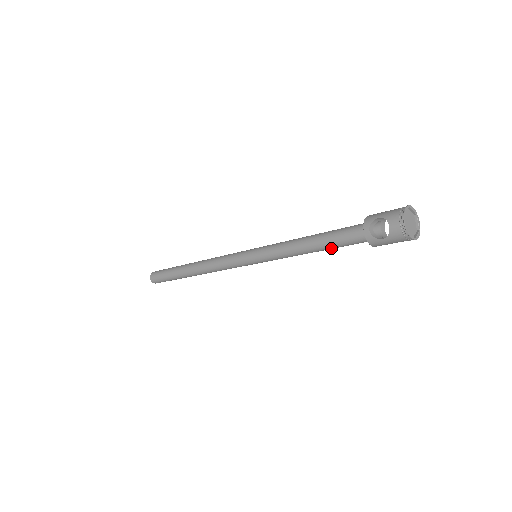
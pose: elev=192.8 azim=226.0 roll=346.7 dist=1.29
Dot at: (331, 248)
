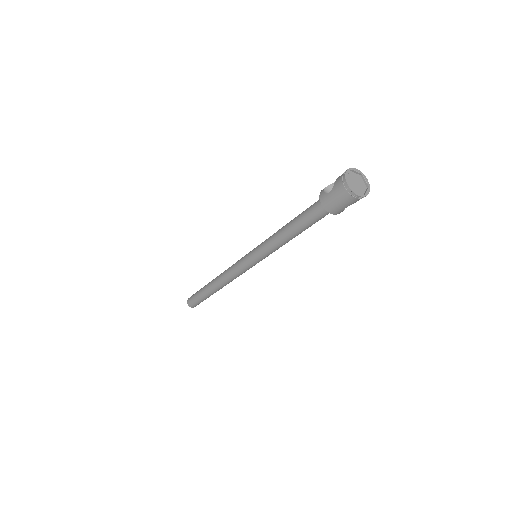
Dot at: (300, 224)
